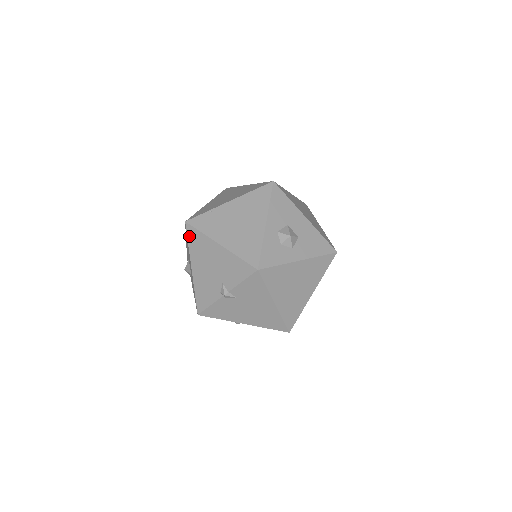
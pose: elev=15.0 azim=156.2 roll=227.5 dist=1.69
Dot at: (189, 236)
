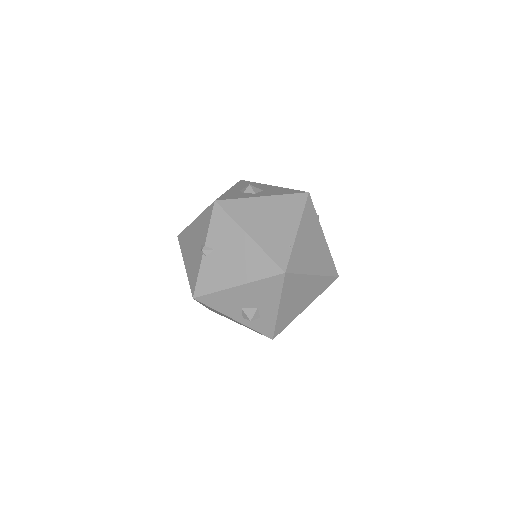
Dot at: (180, 243)
